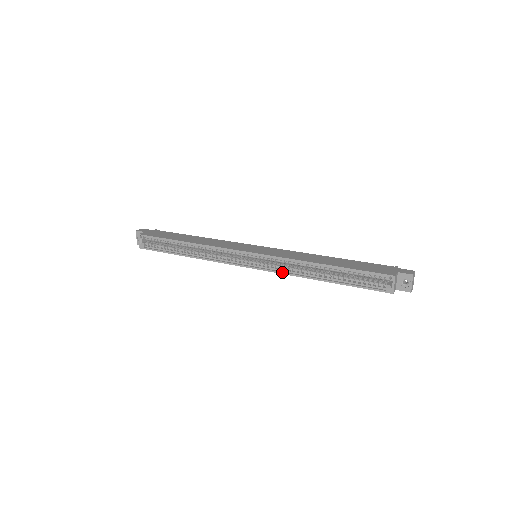
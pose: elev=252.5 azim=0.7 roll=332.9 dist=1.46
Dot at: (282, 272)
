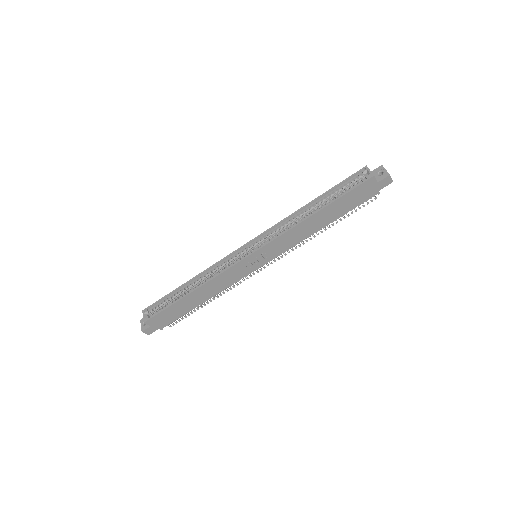
Dot at: (280, 234)
